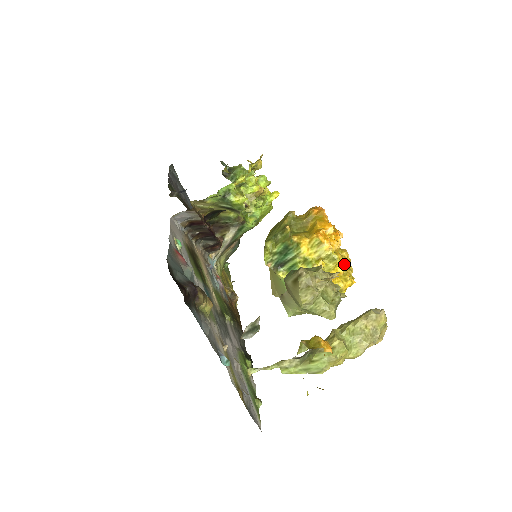
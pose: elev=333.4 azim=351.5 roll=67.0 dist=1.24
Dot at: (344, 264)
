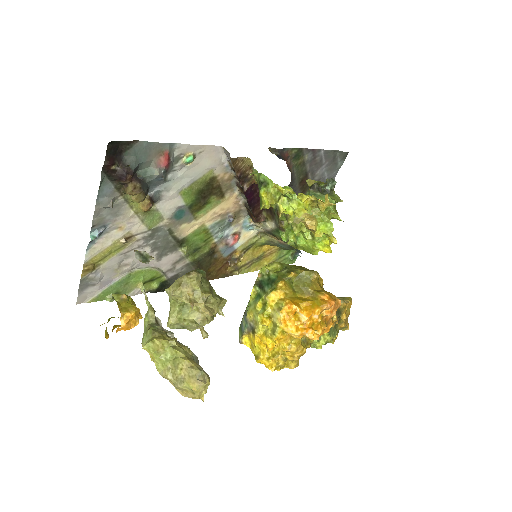
Dot at: (284, 351)
